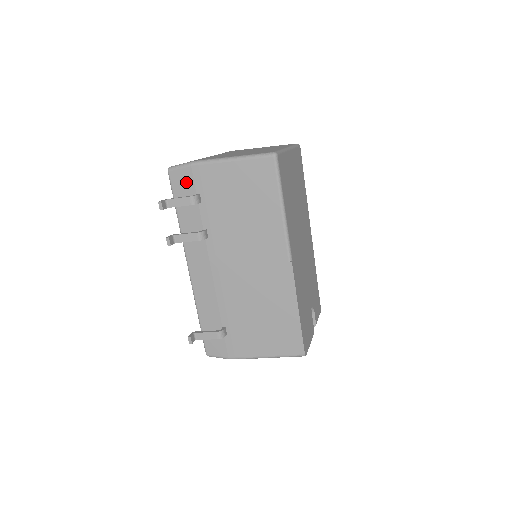
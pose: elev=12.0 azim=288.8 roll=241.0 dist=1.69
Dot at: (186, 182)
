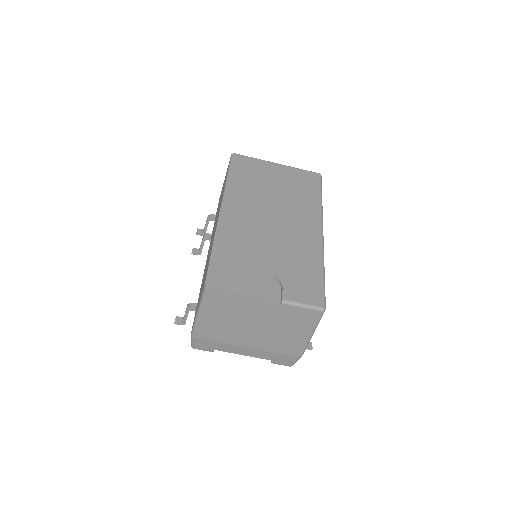
Dot at: occluded
